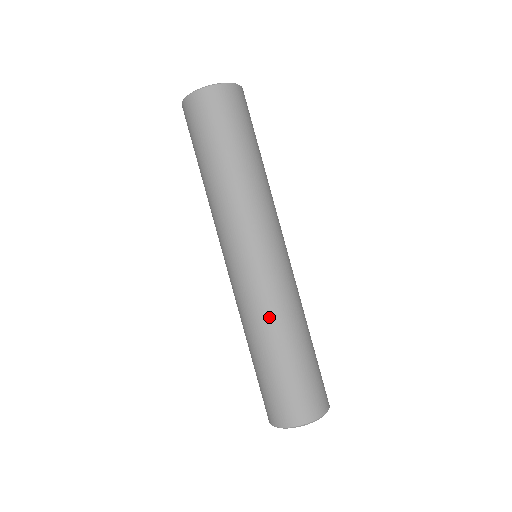
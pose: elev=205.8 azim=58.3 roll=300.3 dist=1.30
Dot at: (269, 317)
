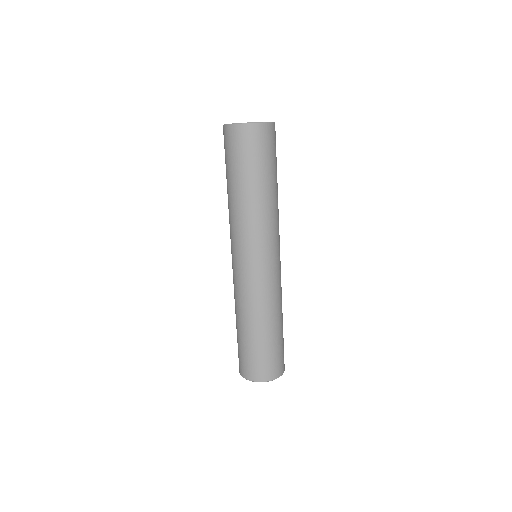
Dot at: (265, 306)
